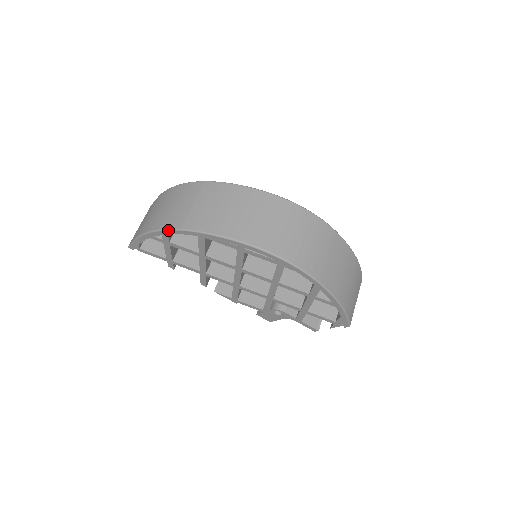
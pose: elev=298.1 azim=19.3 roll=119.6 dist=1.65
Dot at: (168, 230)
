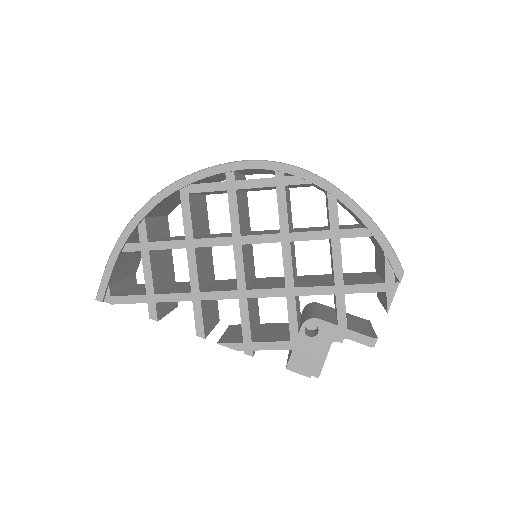
Dot at: (145, 205)
